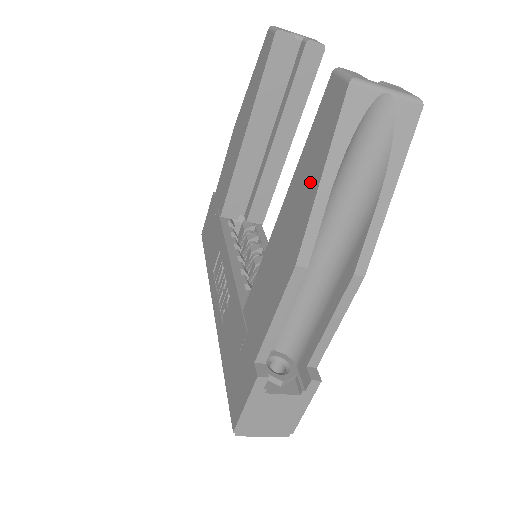
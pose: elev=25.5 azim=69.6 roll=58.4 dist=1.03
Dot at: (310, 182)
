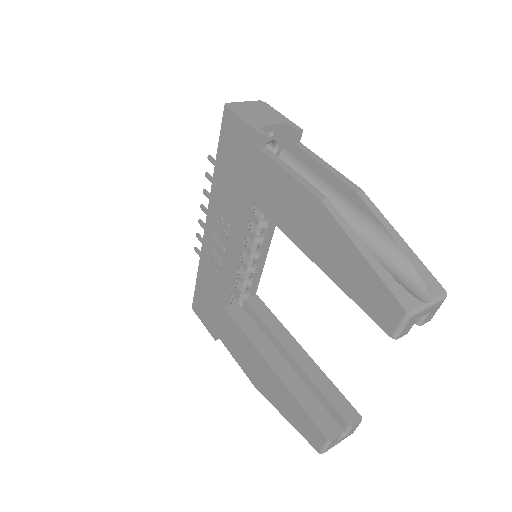
Dot at: (283, 407)
